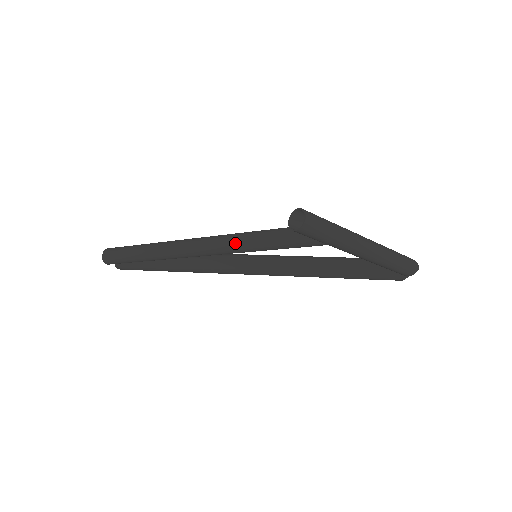
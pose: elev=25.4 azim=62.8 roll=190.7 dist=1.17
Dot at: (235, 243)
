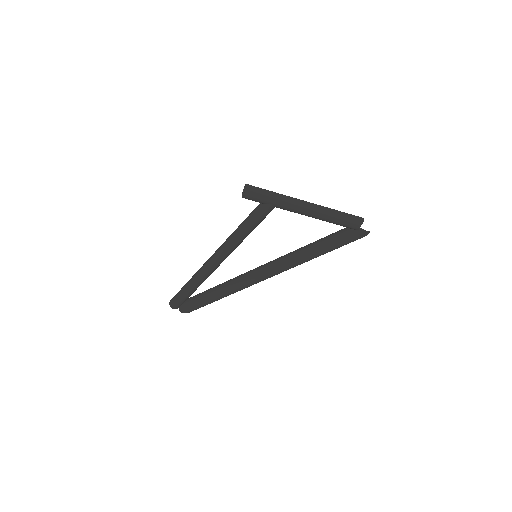
Dot at: (230, 238)
